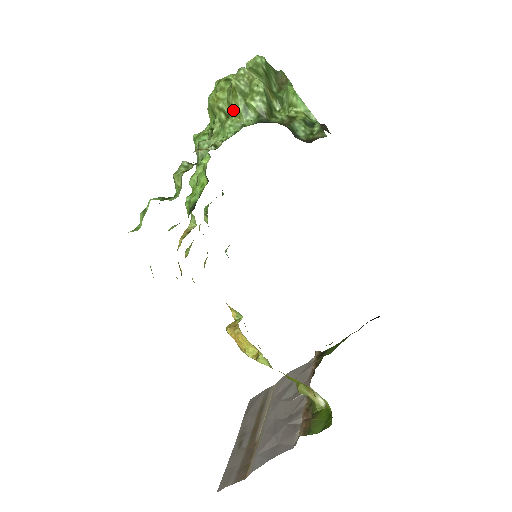
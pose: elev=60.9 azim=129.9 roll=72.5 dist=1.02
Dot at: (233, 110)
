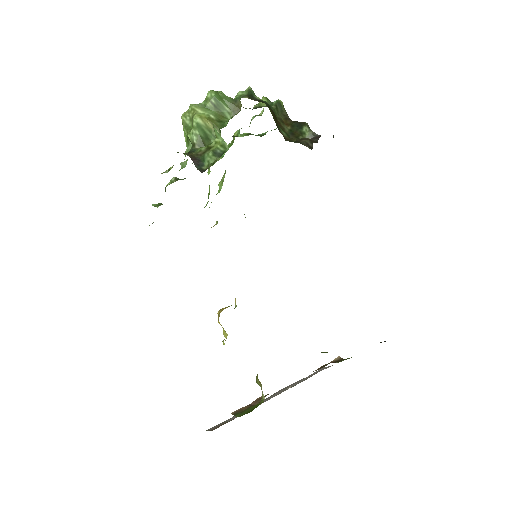
Dot at: occluded
